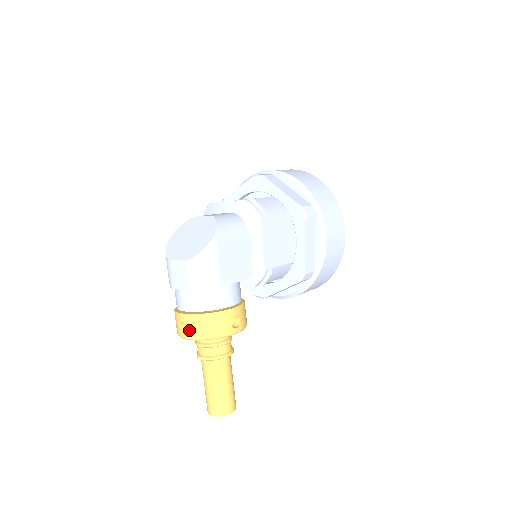
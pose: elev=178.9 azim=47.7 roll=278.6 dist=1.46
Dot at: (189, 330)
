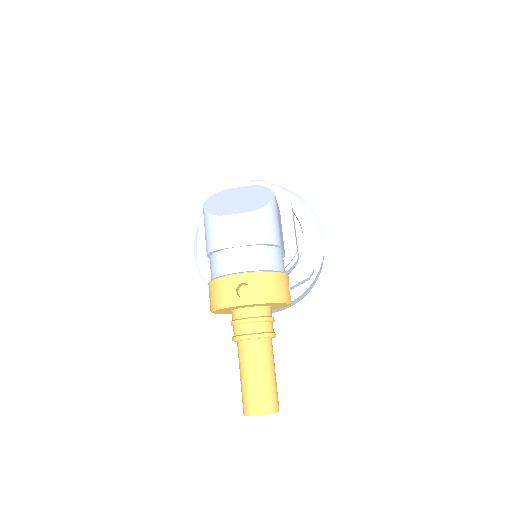
Dot at: (252, 291)
